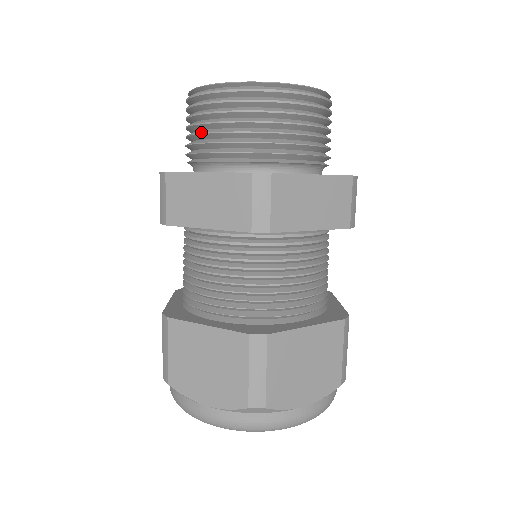
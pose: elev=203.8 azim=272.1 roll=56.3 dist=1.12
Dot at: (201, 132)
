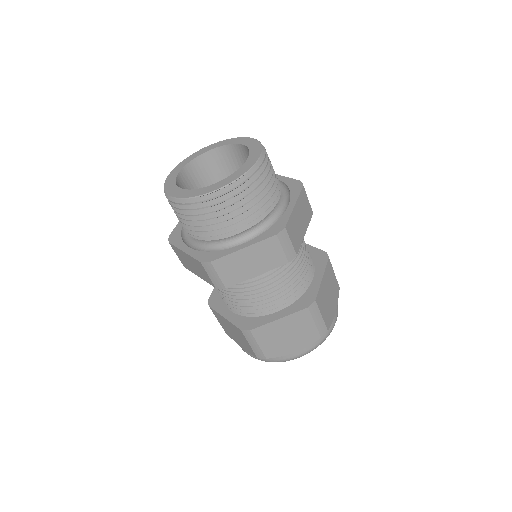
Dot at: (177, 217)
